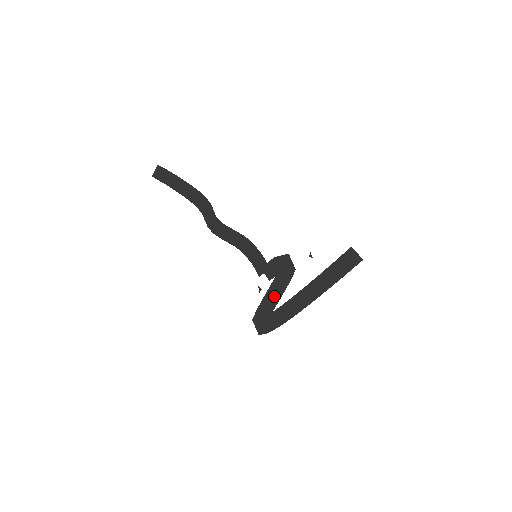
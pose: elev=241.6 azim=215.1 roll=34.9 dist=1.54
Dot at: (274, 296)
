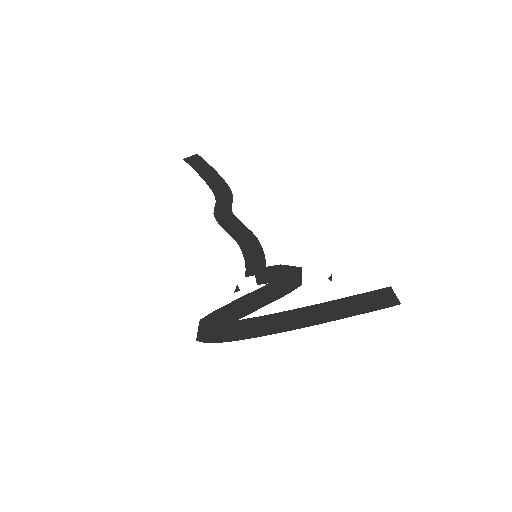
Dot at: (253, 303)
